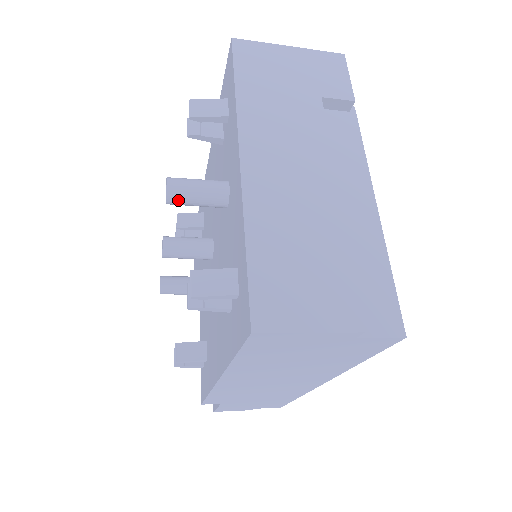
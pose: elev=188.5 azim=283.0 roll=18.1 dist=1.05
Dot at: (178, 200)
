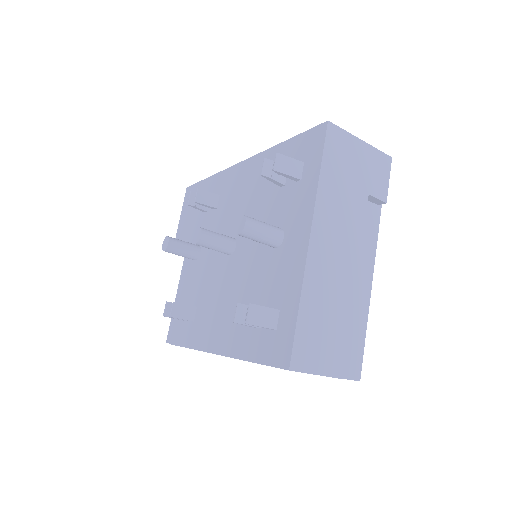
Dot at: (247, 236)
